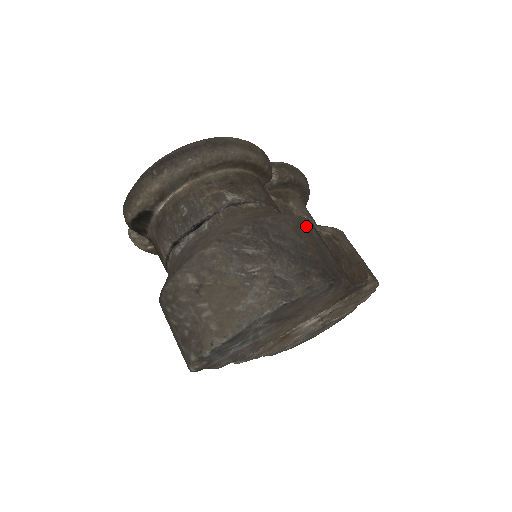
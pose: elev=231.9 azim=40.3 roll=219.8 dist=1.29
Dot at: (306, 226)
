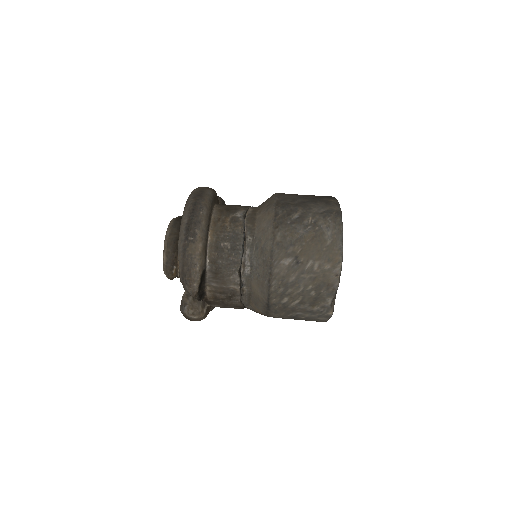
Dot at: occluded
